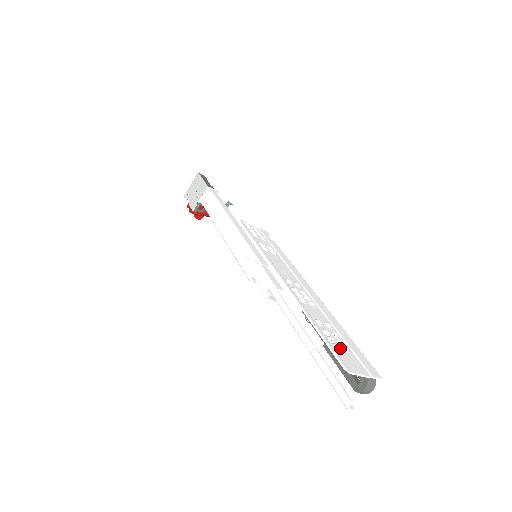
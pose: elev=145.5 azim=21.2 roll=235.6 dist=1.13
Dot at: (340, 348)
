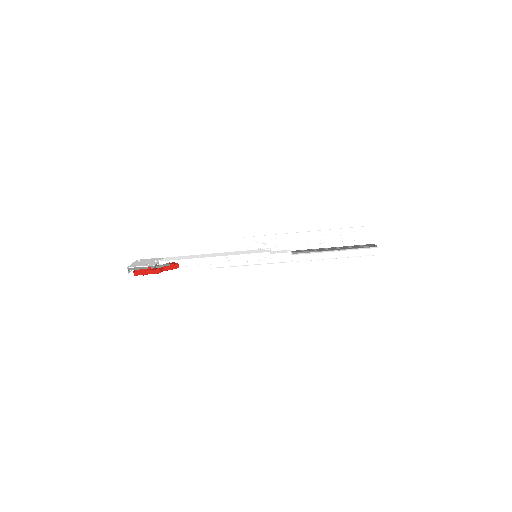
Dot at: (359, 234)
